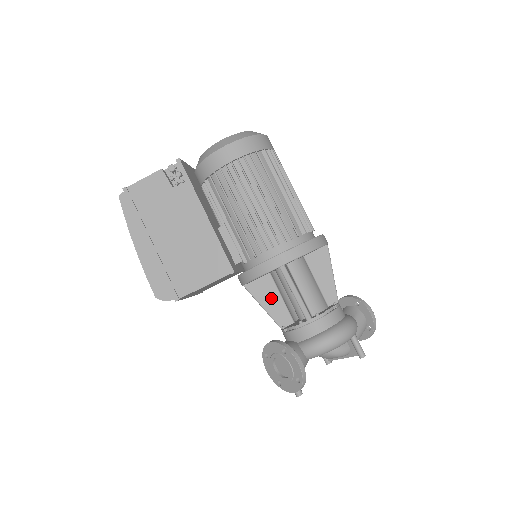
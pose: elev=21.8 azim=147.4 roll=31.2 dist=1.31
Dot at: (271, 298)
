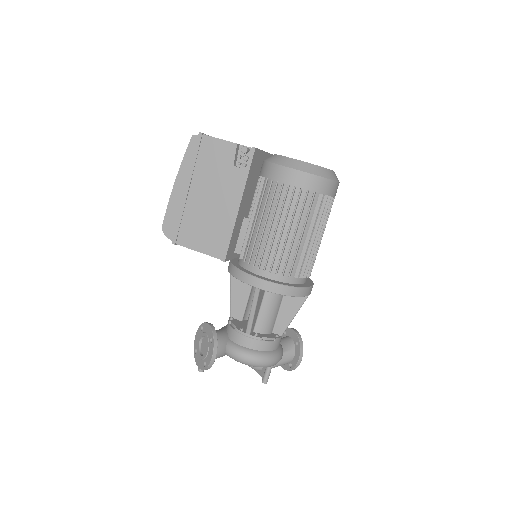
Dot at: (241, 292)
